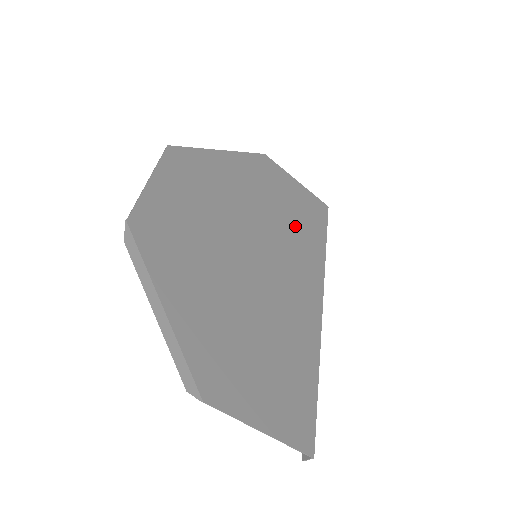
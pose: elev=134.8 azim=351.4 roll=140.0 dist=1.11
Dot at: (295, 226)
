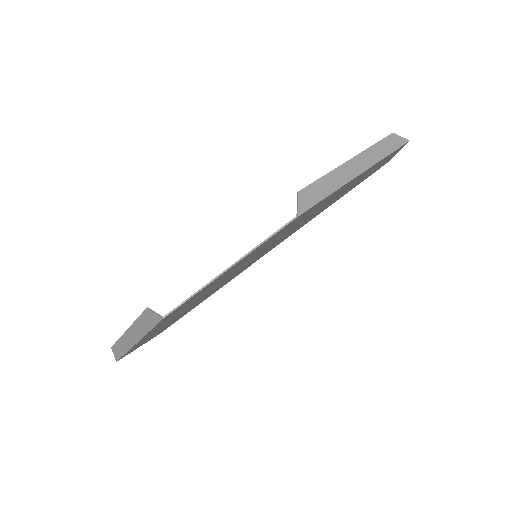
Dot at: occluded
